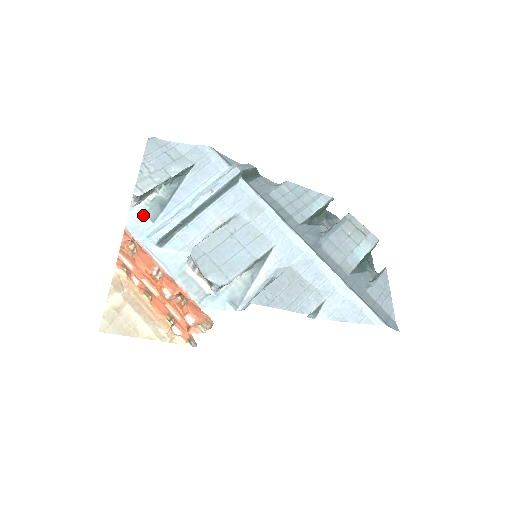
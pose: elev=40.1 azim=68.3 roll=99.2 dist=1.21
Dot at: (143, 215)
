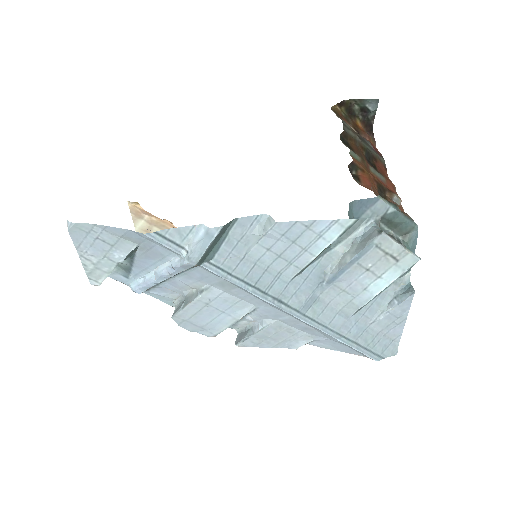
Dot at: (114, 273)
